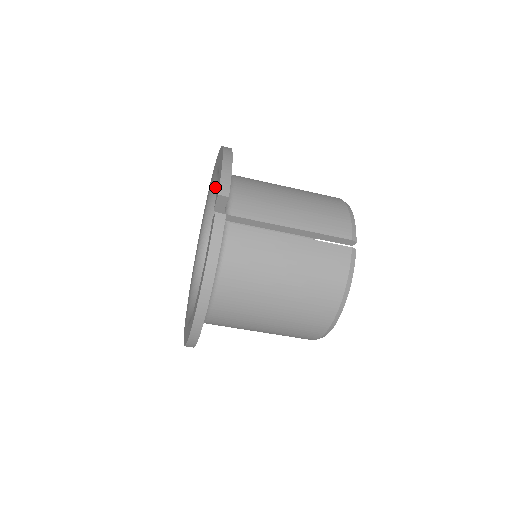
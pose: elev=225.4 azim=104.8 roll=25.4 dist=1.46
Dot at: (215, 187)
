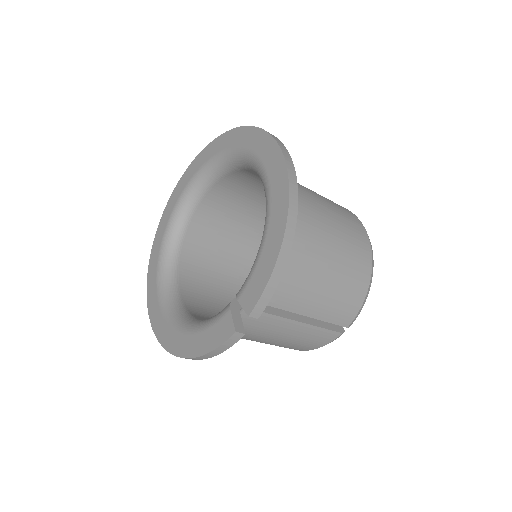
Dot at: (254, 167)
